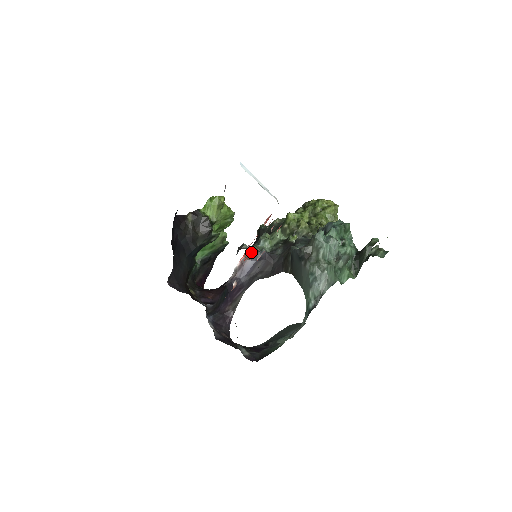
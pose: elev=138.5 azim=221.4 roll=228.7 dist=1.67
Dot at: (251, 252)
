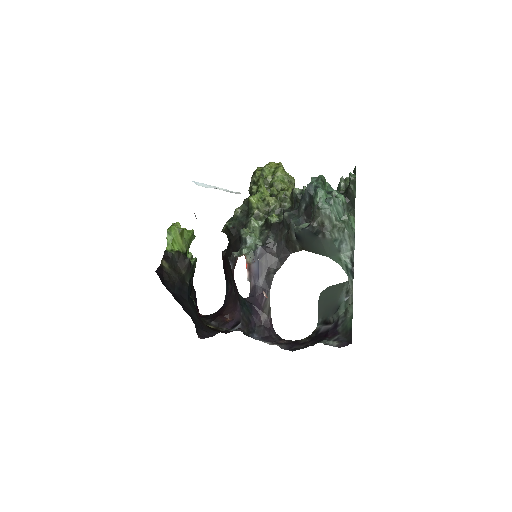
Dot at: (249, 256)
